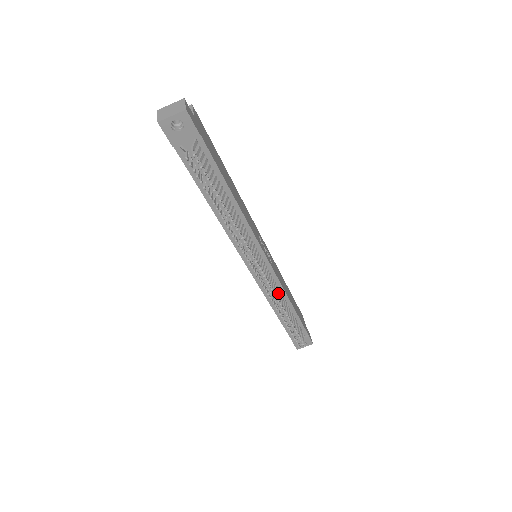
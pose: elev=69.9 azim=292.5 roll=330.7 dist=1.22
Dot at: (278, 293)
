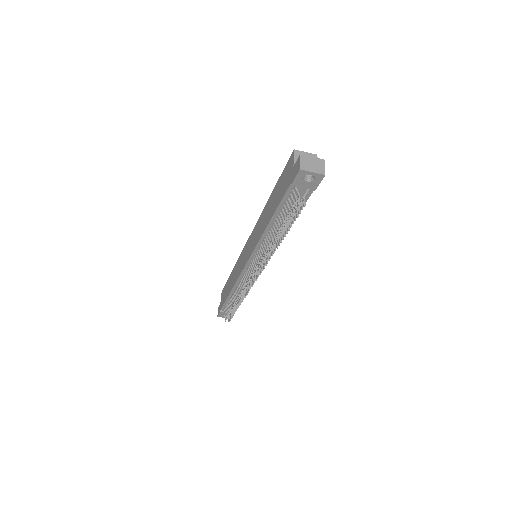
Dot at: occluded
